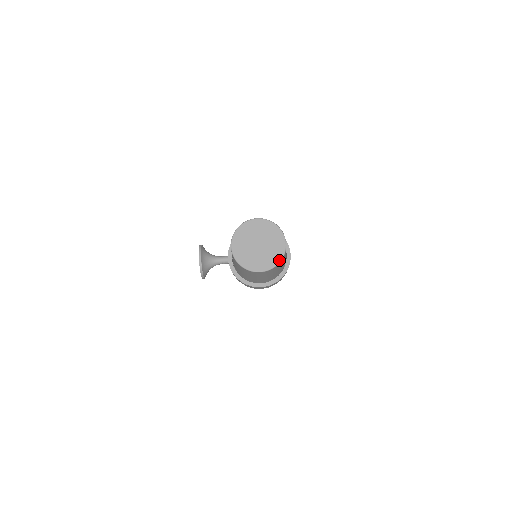
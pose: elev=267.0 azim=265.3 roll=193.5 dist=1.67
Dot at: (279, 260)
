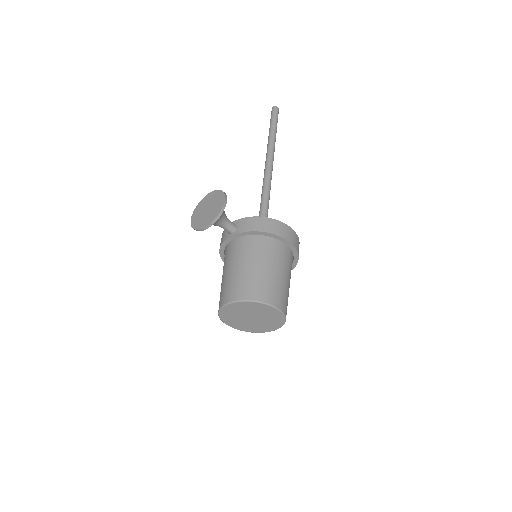
Dot at: (251, 332)
